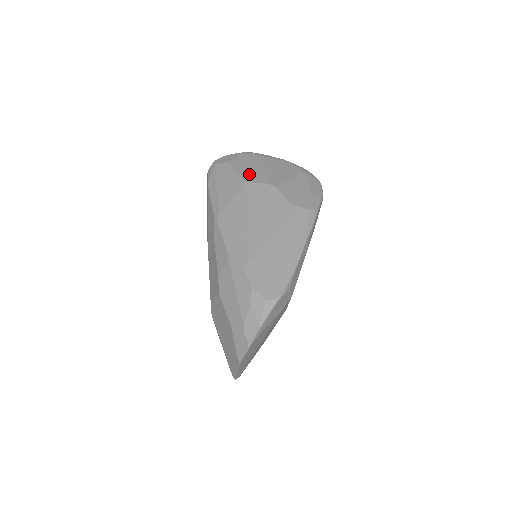
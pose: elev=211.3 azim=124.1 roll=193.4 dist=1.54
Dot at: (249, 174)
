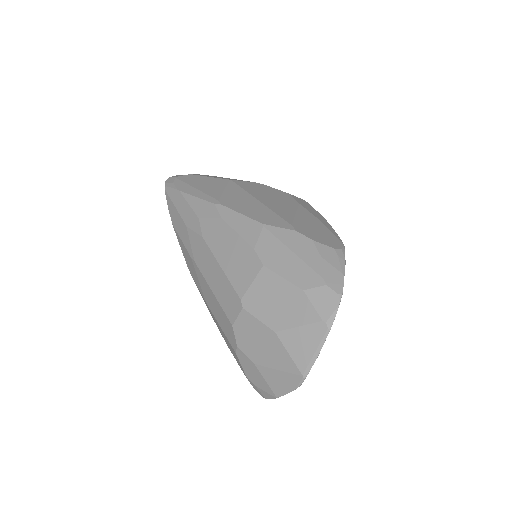
Dot at: (225, 178)
